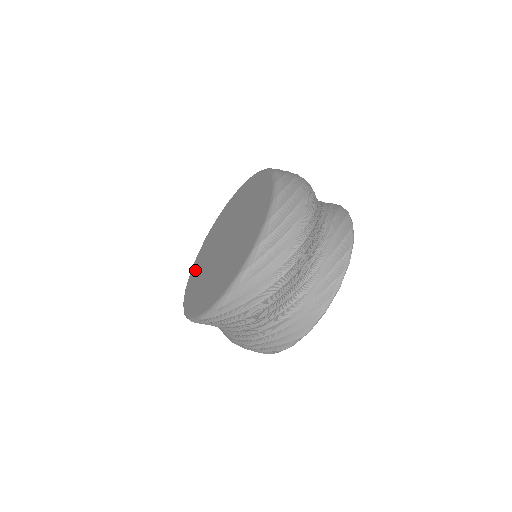
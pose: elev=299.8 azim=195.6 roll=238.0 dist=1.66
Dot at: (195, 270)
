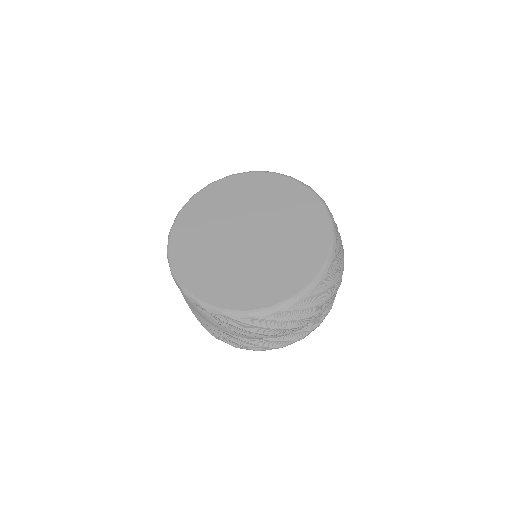
Dot at: (201, 206)
